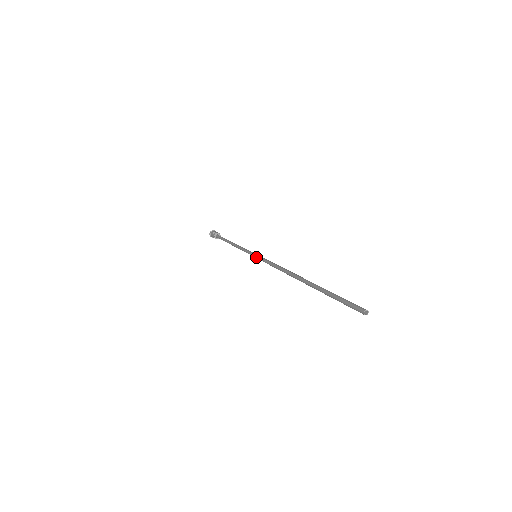
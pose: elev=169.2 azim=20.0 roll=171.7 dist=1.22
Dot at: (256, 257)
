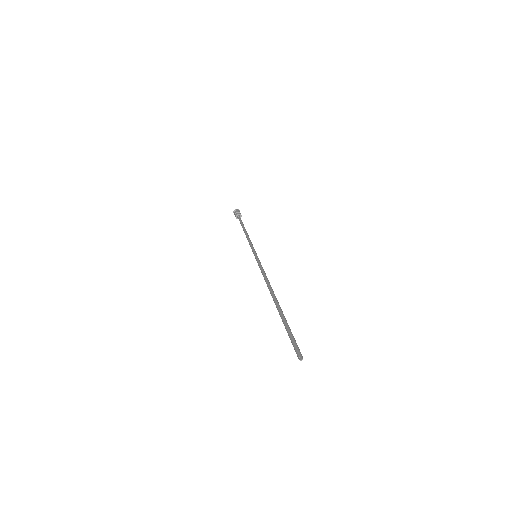
Dot at: (256, 259)
